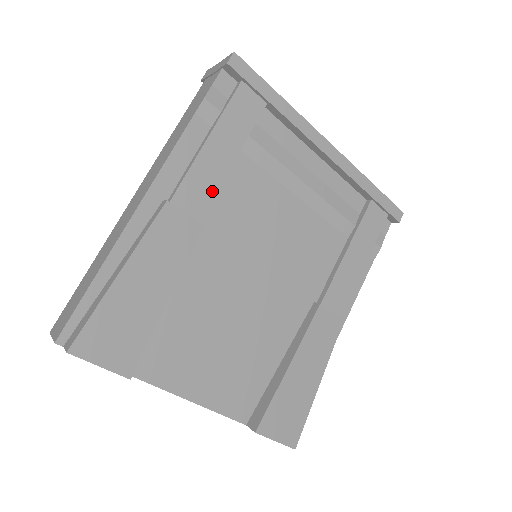
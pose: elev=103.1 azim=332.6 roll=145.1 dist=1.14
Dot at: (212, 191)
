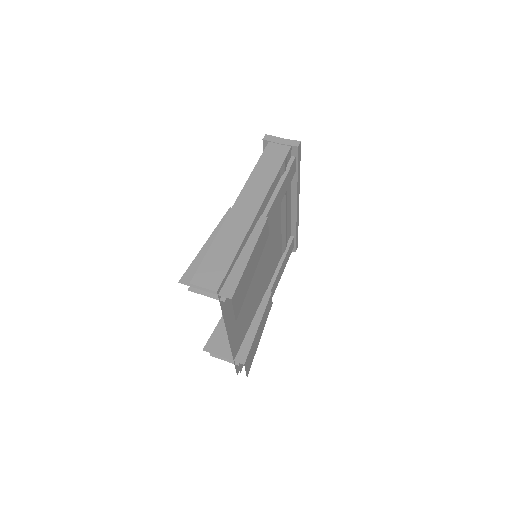
Dot at: occluded
